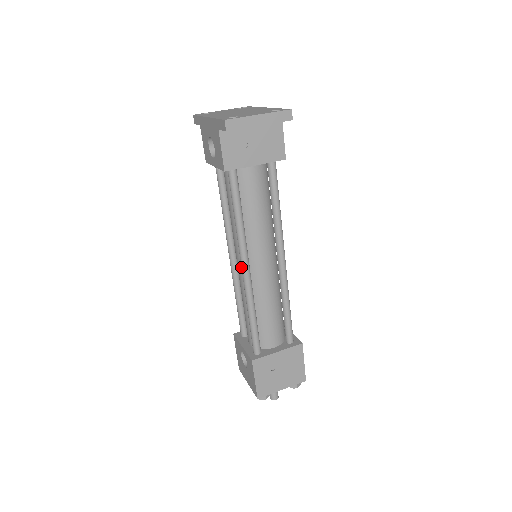
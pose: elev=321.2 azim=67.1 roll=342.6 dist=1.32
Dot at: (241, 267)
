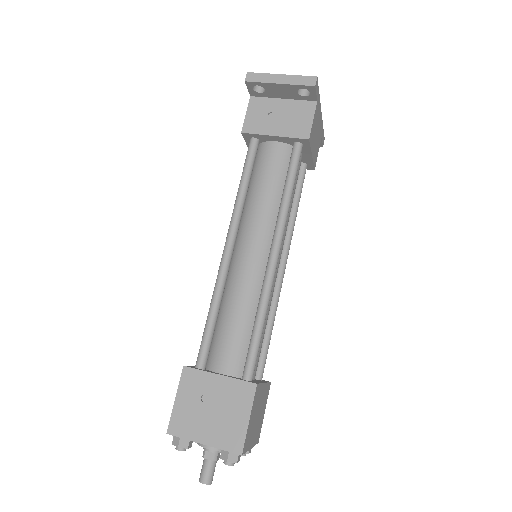
Dot at: (225, 245)
